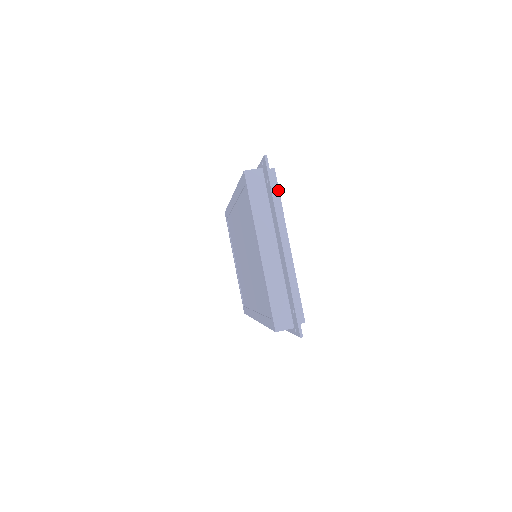
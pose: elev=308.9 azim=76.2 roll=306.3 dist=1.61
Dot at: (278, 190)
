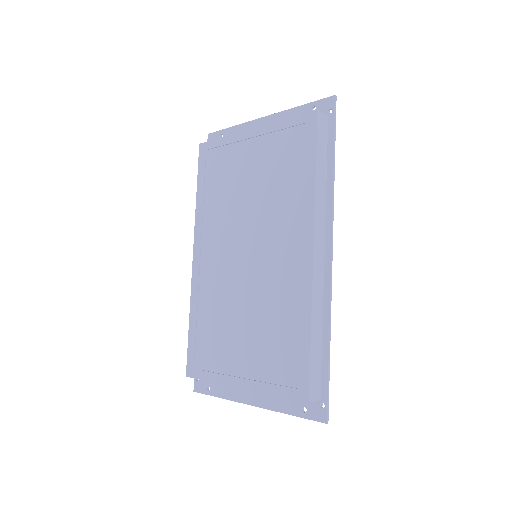
Dot at: occluded
